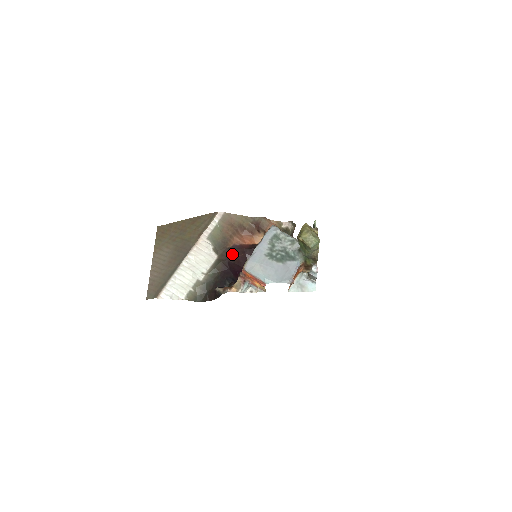
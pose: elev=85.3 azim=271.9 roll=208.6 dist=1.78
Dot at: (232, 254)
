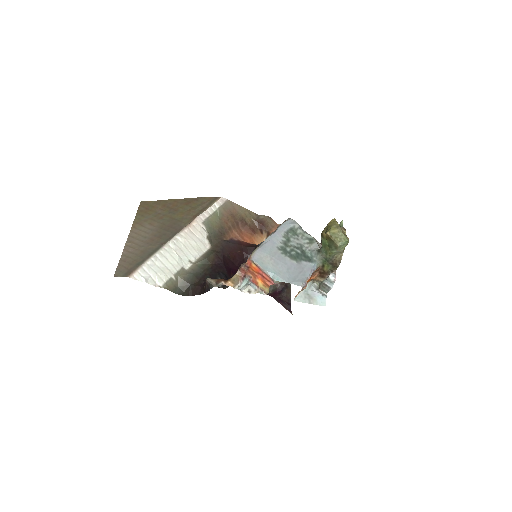
Dot at: (228, 248)
